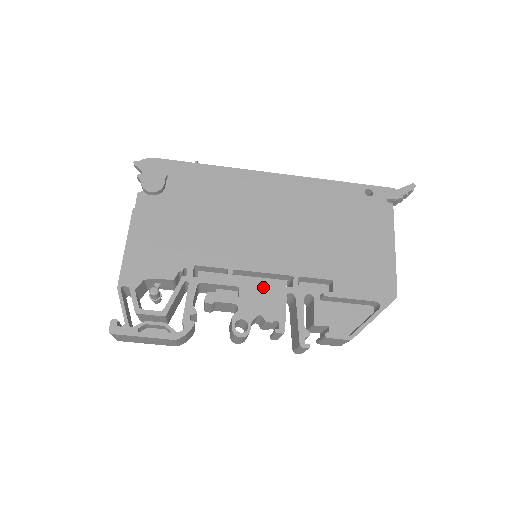
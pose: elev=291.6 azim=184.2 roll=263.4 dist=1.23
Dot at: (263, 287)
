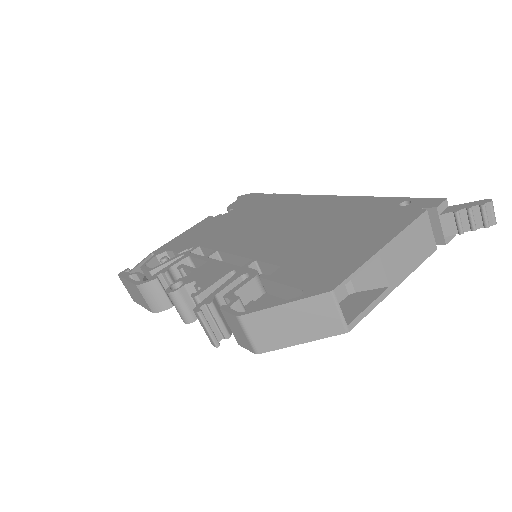
Dot at: (222, 264)
